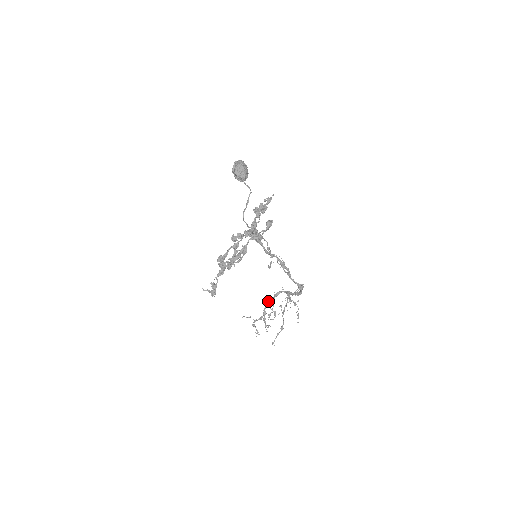
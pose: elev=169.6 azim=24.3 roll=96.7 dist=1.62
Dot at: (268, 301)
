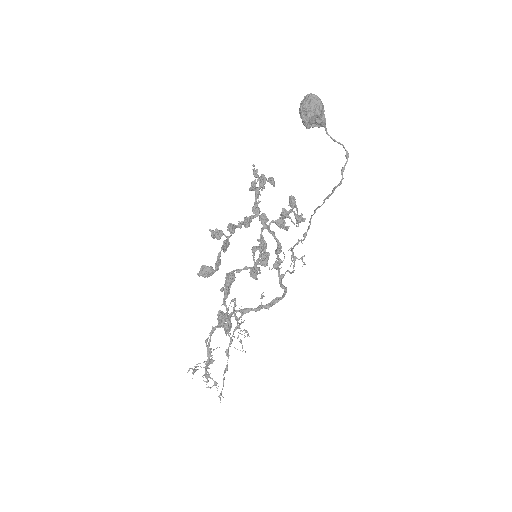
Dot at: occluded
